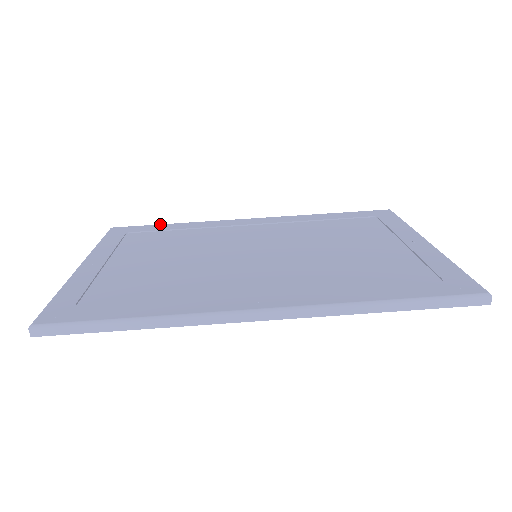
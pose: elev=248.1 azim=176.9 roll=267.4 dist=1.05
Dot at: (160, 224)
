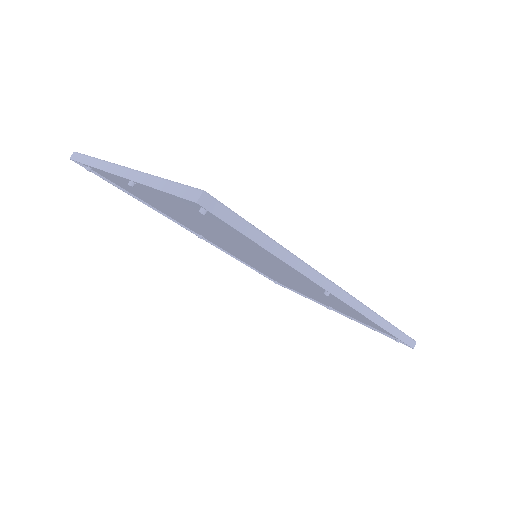
Dot at: occluded
